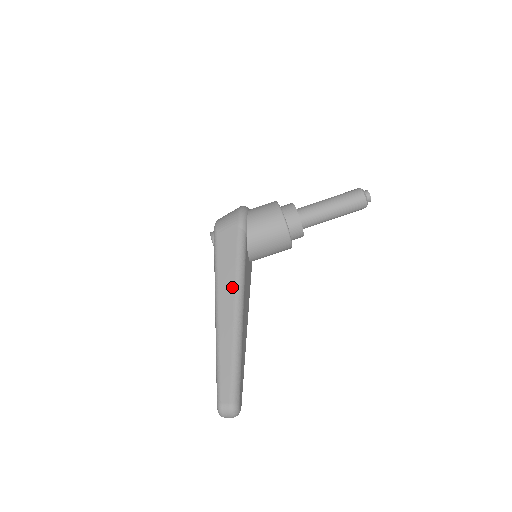
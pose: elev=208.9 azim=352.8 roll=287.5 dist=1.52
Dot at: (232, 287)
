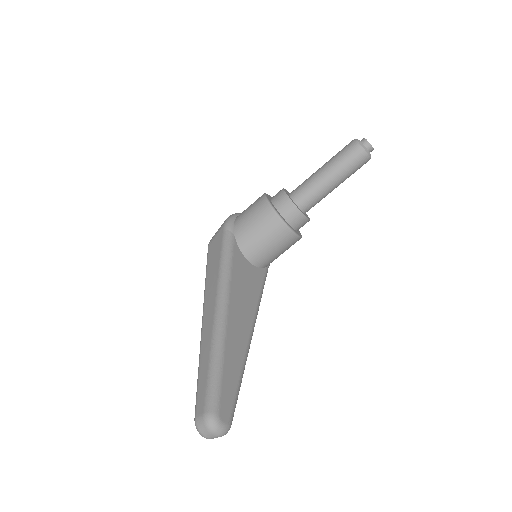
Dot at: (215, 287)
